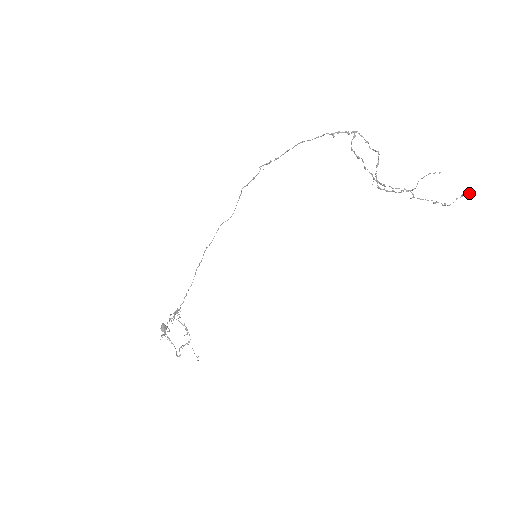
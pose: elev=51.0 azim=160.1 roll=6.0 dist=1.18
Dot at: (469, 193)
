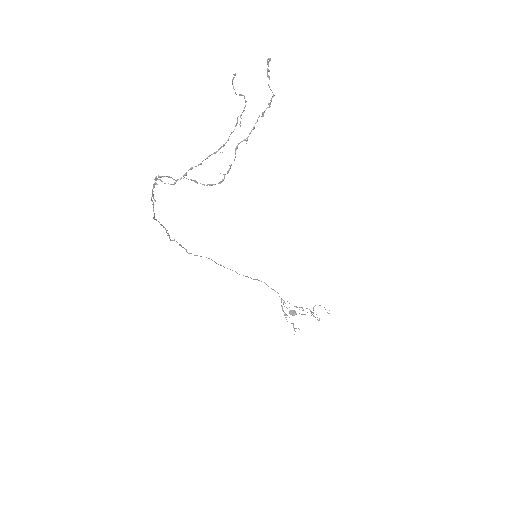
Dot at: (269, 61)
